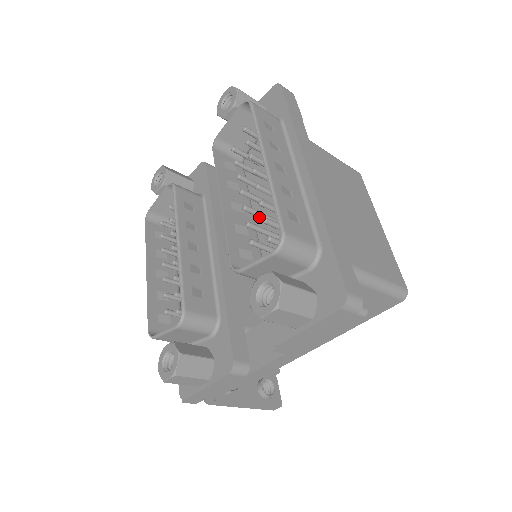
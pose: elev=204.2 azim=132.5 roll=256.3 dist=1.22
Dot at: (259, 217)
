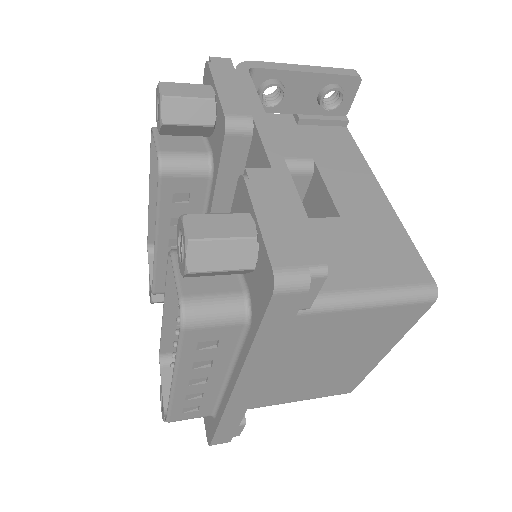
Dot at: occluded
